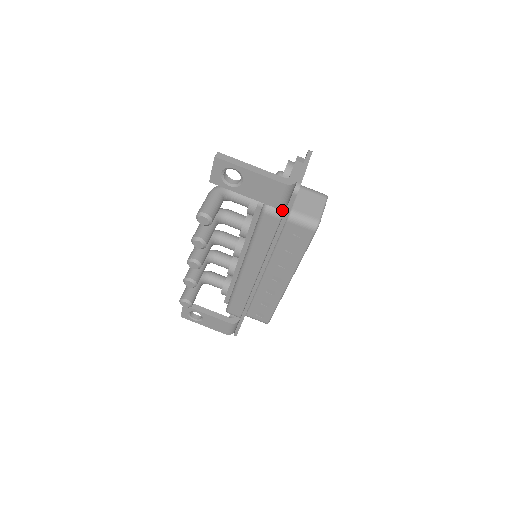
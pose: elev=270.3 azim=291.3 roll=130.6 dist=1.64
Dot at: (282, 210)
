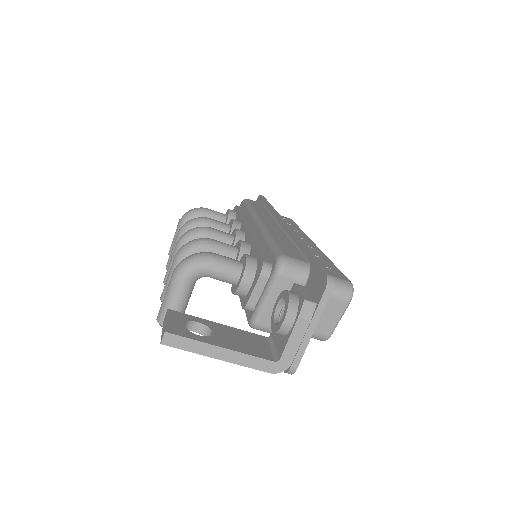
Dot at: occluded
